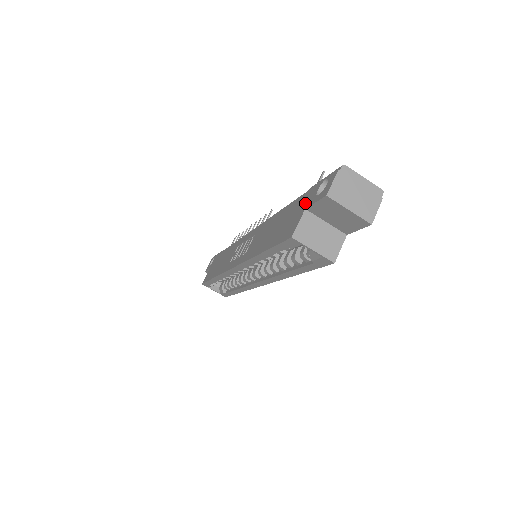
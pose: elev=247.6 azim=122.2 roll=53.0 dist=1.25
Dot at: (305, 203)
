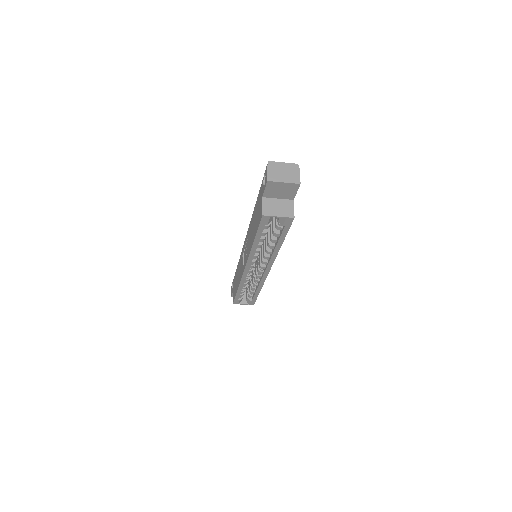
Dot at: (261, 195)
